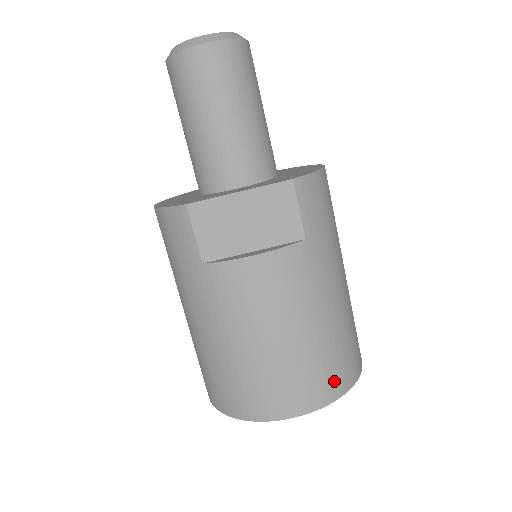
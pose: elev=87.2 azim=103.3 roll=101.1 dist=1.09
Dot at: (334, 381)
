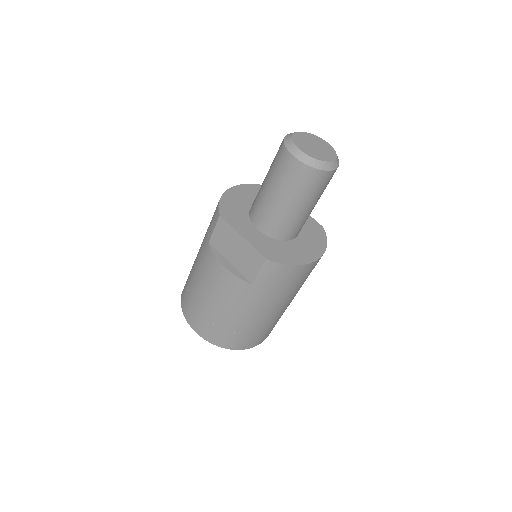
Dot at: (221, 339)
